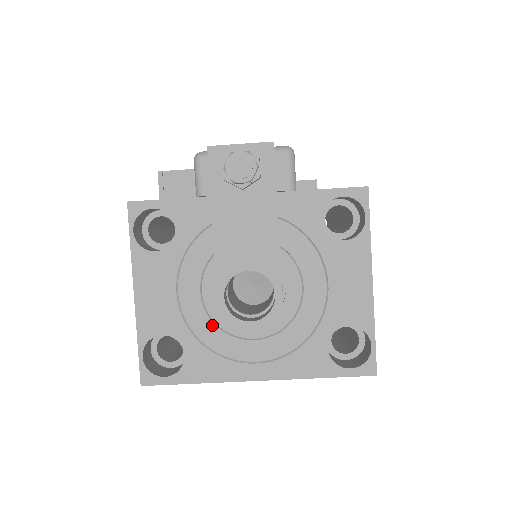
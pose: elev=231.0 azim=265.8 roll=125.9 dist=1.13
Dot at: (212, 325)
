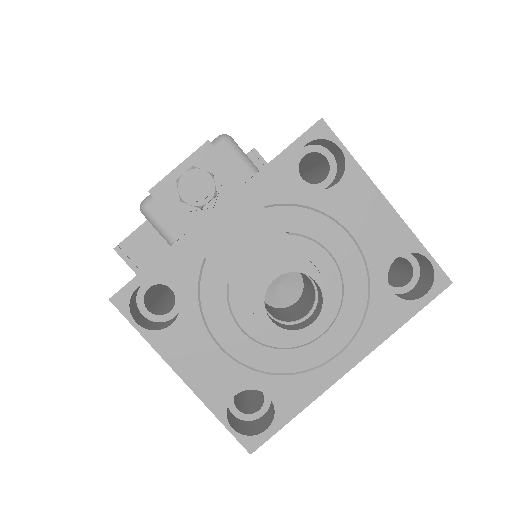
Dot at: (274, 351)
